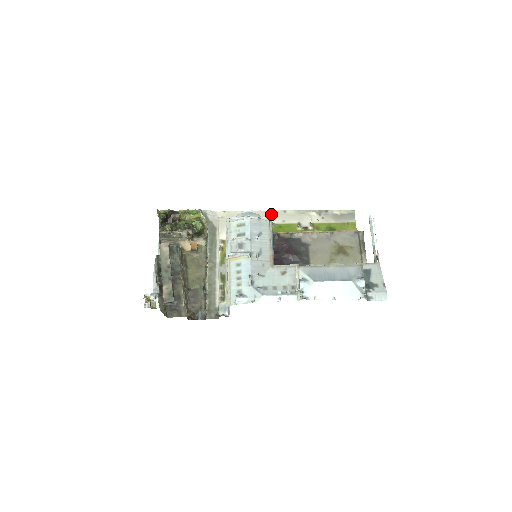
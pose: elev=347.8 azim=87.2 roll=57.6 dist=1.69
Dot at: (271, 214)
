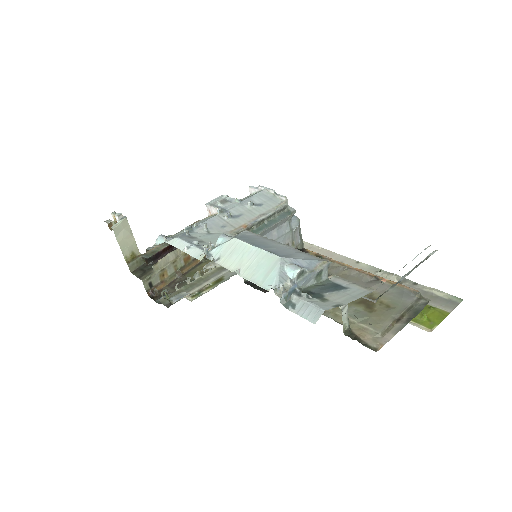
Dot at: (338, 258)
